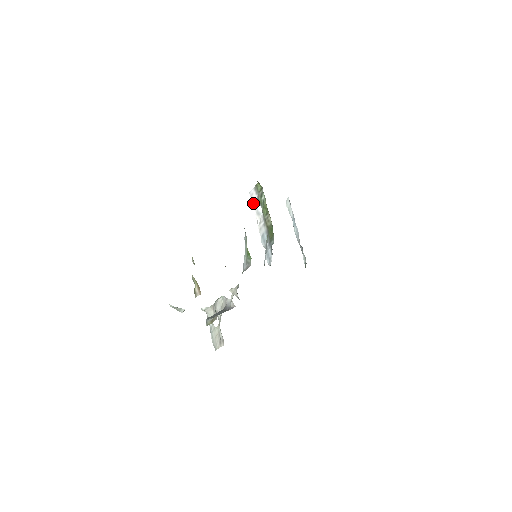
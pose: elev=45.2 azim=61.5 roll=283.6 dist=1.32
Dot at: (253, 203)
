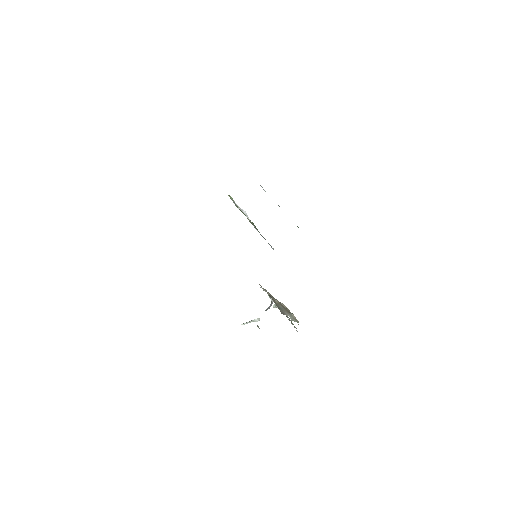
Dot at: occluded
